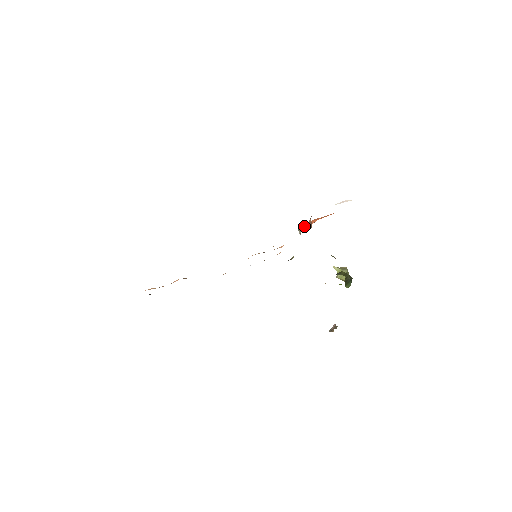
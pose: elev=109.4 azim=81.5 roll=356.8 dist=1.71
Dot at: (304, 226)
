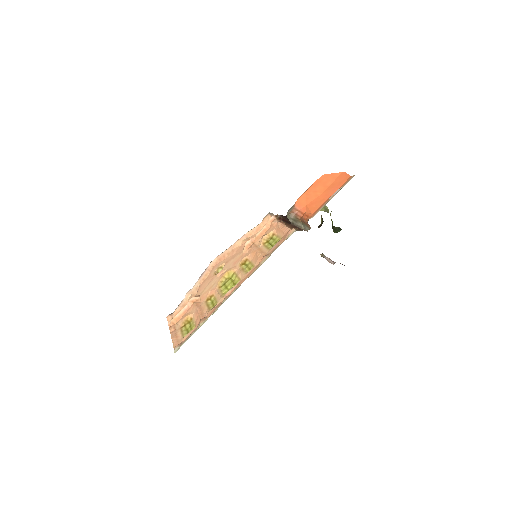
Dot at: (292, 213)
